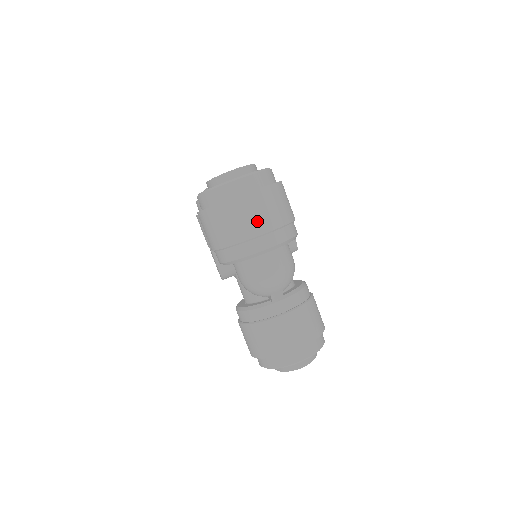
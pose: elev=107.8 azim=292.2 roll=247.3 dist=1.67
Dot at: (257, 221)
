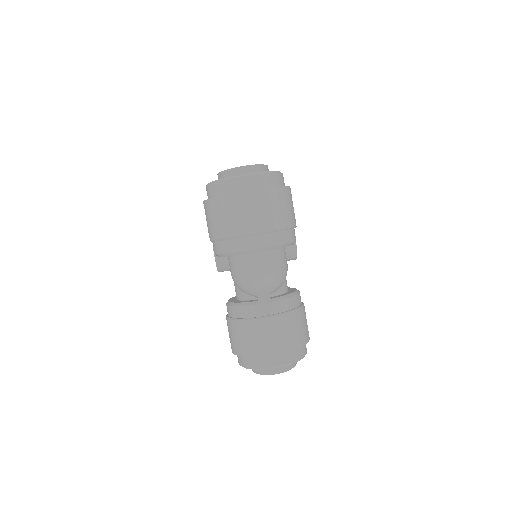
Dot at: (254, 219)
